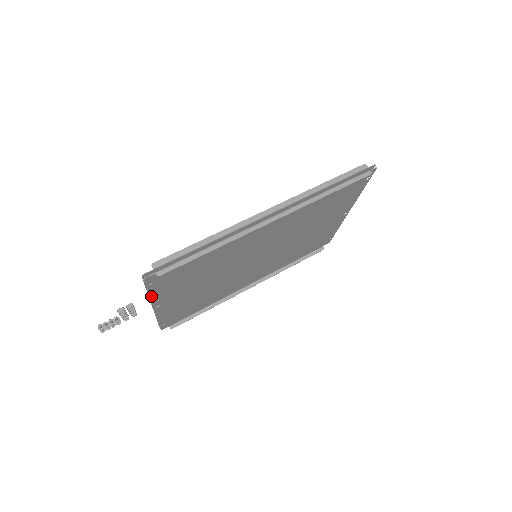
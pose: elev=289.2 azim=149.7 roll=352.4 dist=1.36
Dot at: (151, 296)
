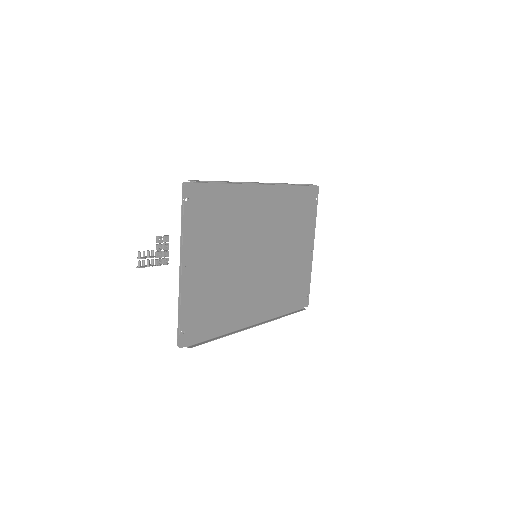
Dot at: (184, 231)
